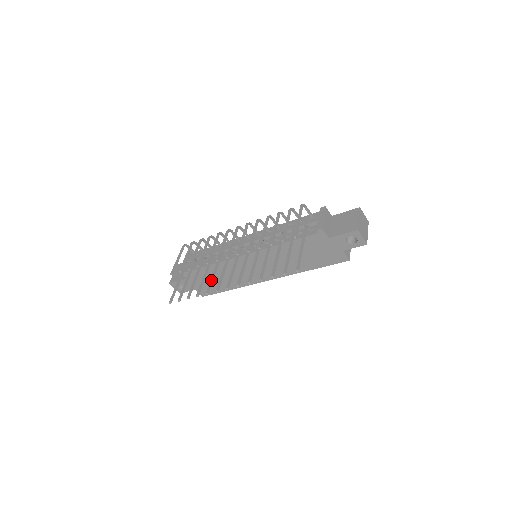
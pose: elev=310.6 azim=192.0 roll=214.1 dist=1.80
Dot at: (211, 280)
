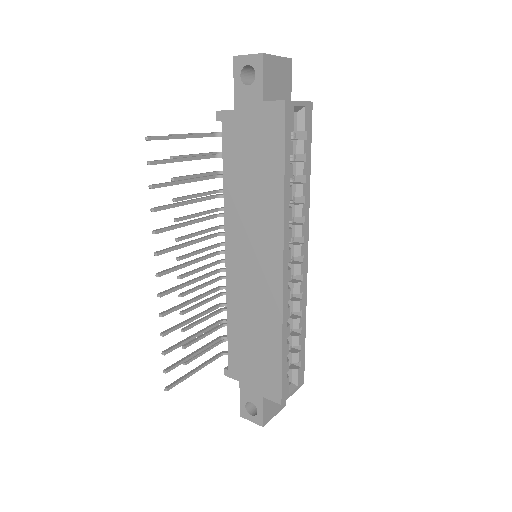
Dot at: (177, 305)
